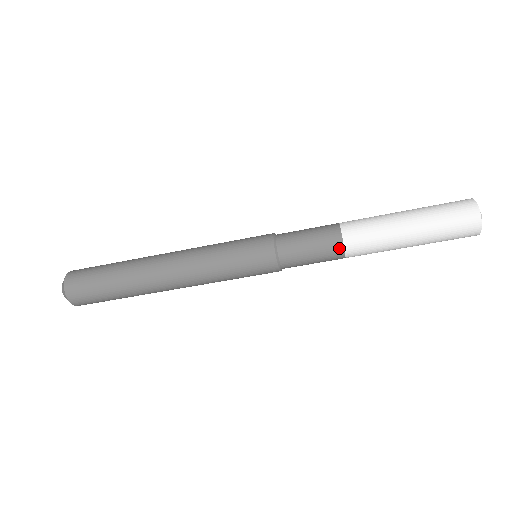
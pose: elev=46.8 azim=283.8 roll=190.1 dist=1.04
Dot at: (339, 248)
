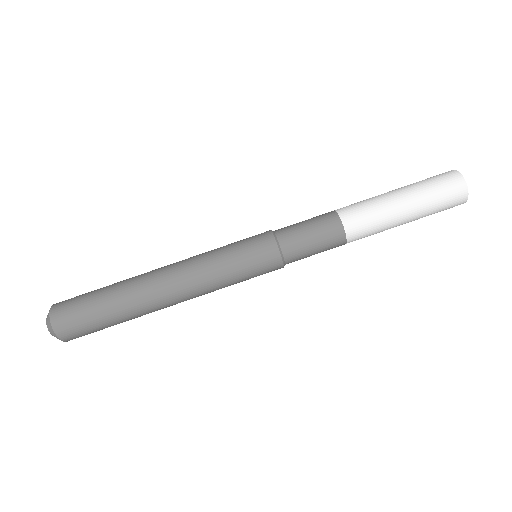
Dot at: (340, 232)
